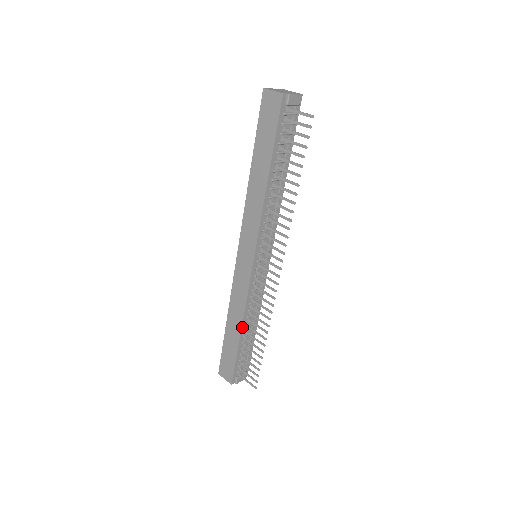
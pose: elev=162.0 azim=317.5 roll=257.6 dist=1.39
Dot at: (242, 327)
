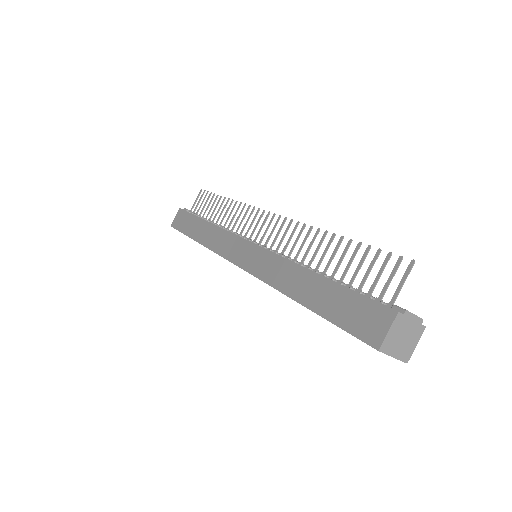
Dot at: (307, 269)
